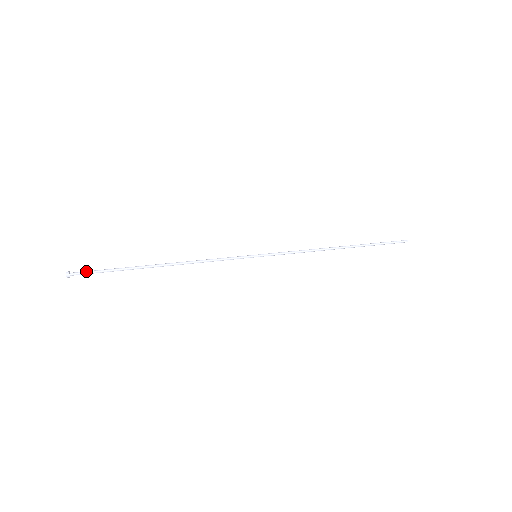
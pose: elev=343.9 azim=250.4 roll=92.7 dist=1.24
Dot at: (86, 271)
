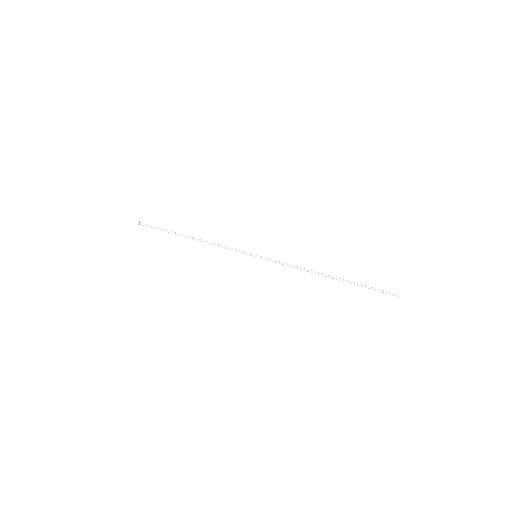
Dot at: (149, 225)
